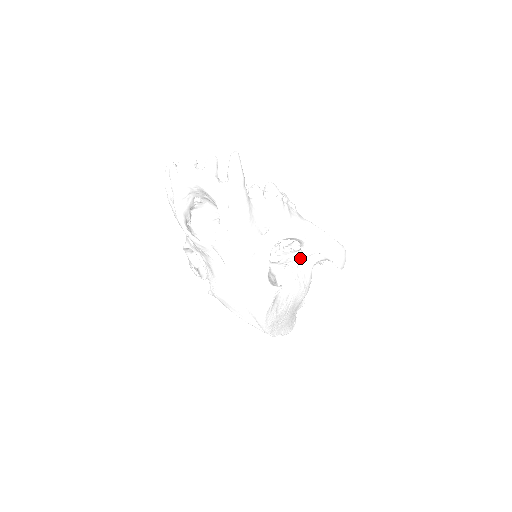
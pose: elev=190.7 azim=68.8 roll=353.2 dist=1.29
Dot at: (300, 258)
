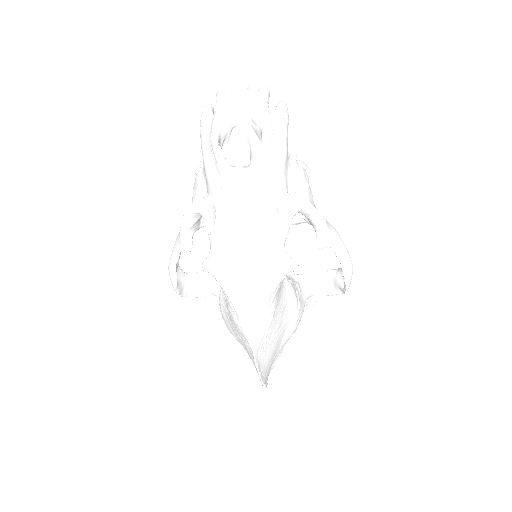
Dot at: (297, 281)
